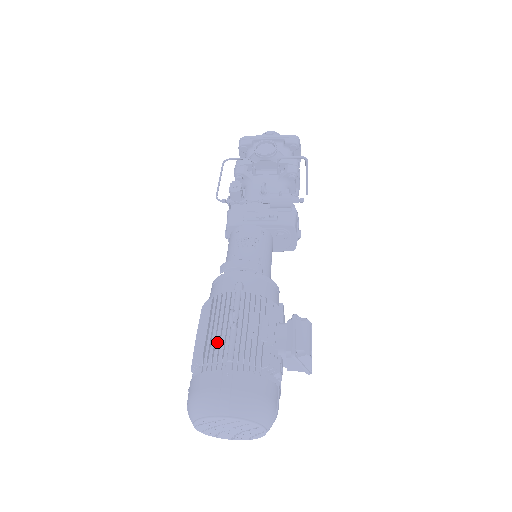
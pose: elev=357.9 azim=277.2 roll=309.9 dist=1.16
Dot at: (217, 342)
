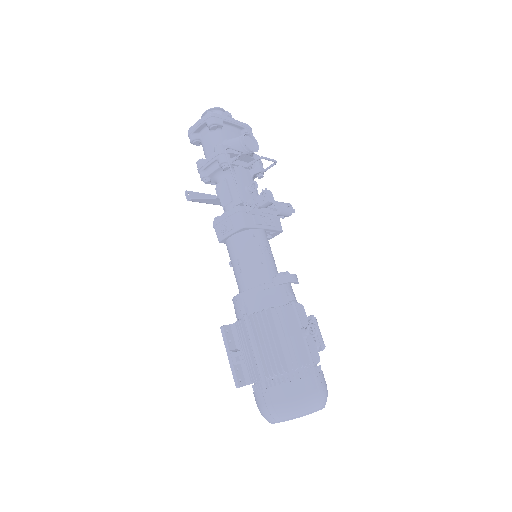
Dot at: (297, 351)
